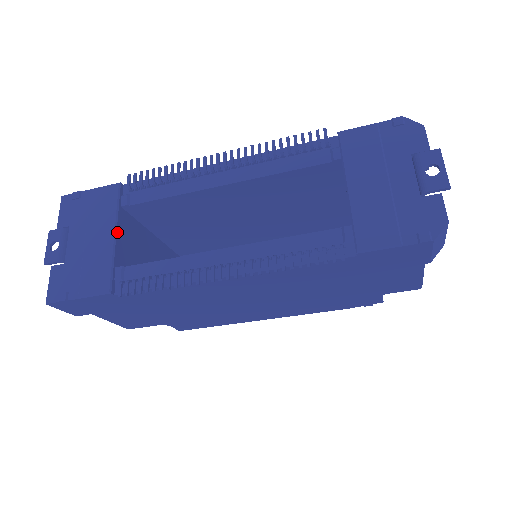
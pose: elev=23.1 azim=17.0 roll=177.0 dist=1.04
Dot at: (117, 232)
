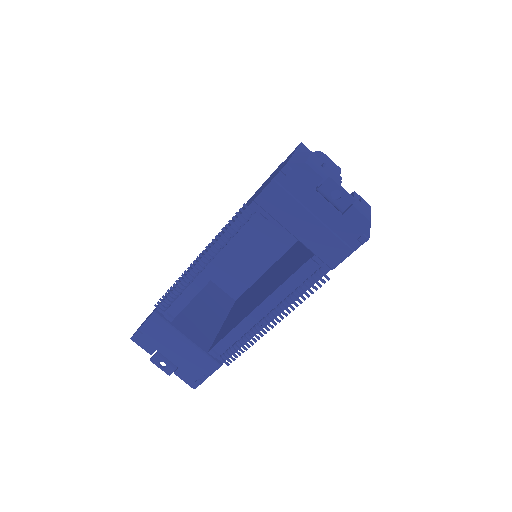
Dot at: (187, 337)
